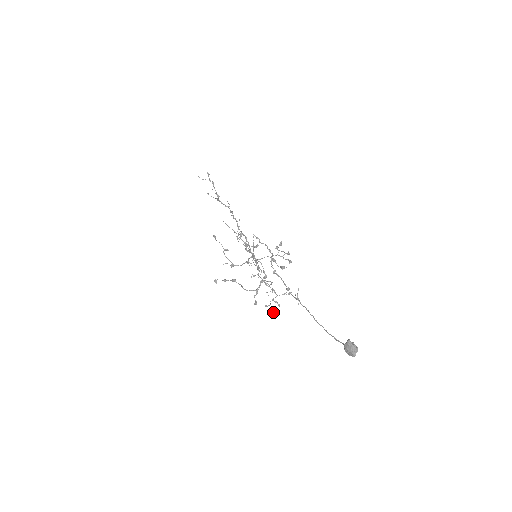
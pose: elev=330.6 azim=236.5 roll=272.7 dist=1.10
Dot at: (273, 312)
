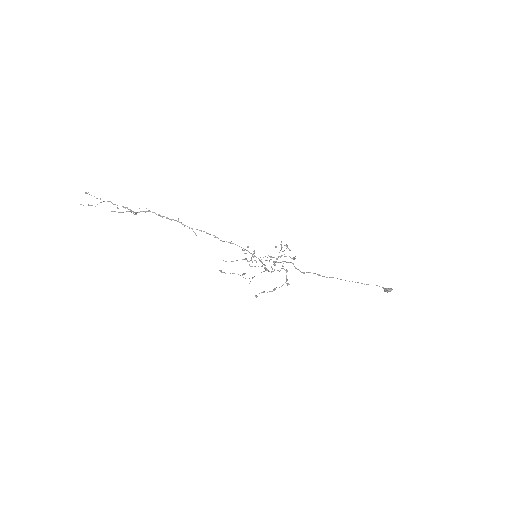
Dot at: occluded
